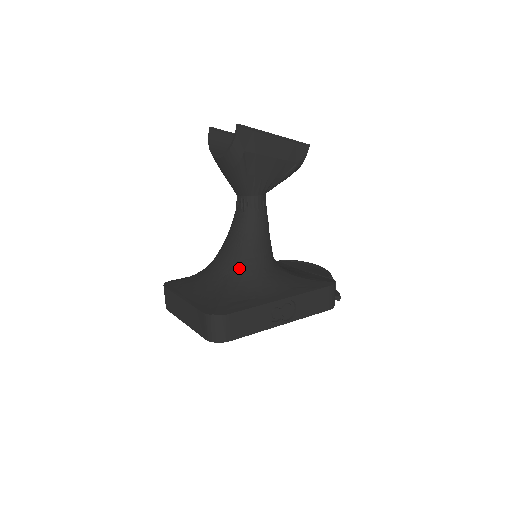
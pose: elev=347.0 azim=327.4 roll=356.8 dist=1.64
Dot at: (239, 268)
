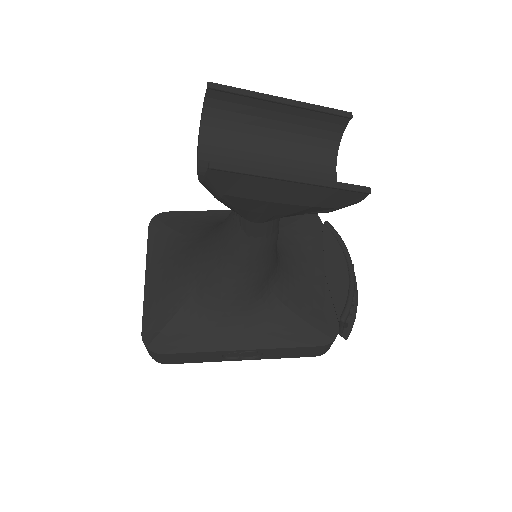
Dot at: (208, 289)
